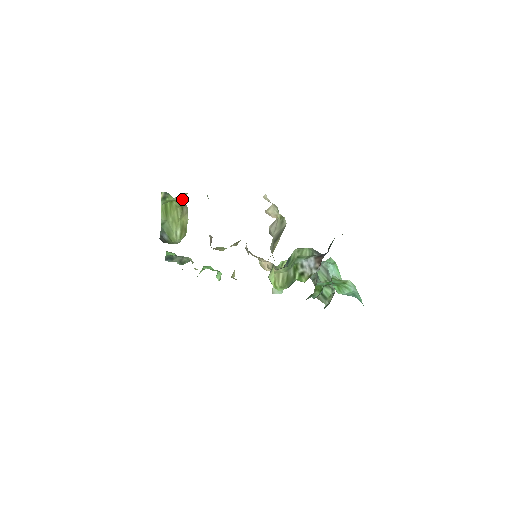
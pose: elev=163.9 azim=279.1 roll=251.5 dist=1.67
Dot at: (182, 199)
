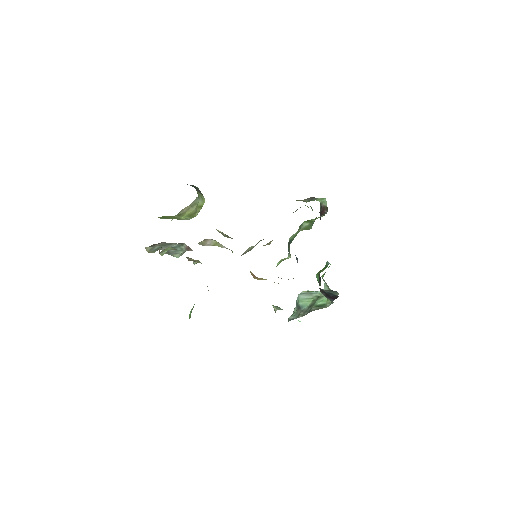
Dot at: occluded
